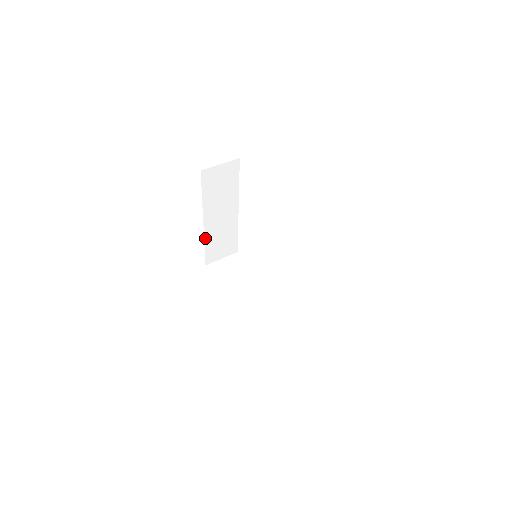
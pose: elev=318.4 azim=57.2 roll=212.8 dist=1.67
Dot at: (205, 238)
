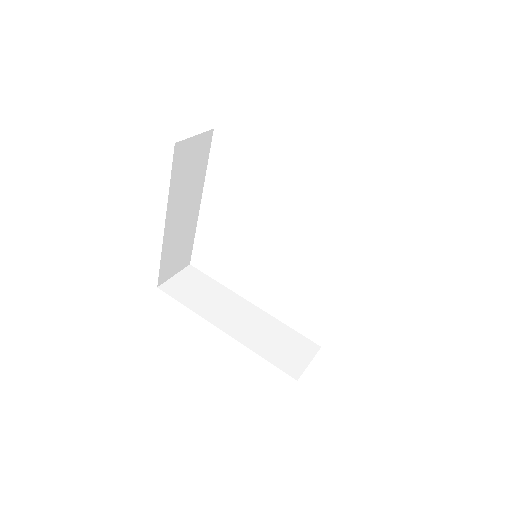
Dot at: (163, 247)
